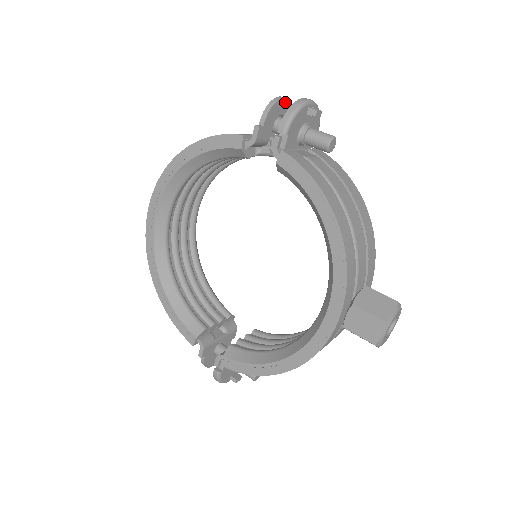
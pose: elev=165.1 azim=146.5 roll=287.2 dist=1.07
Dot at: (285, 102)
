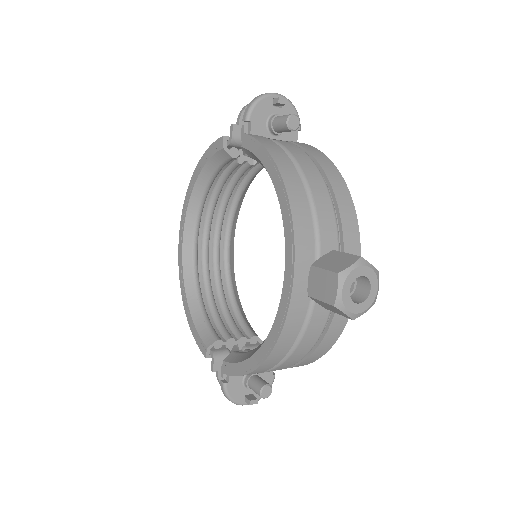
Dot at: occluded
